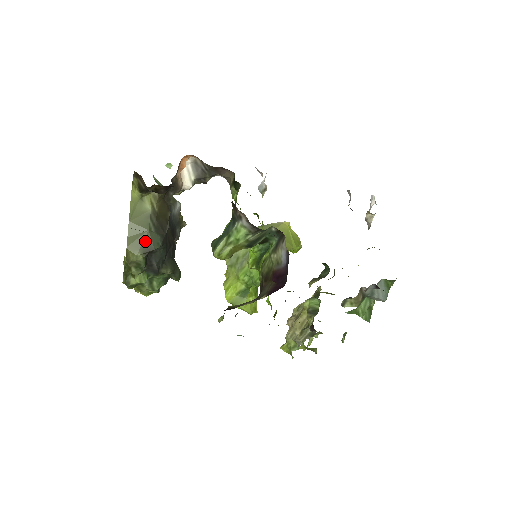
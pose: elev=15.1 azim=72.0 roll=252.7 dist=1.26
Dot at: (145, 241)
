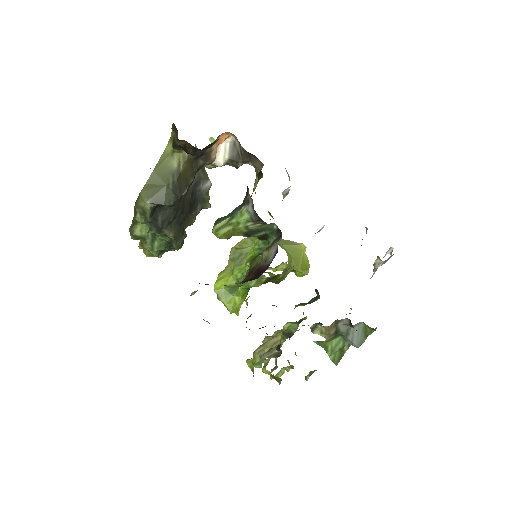
Dot at: (159, 193)
